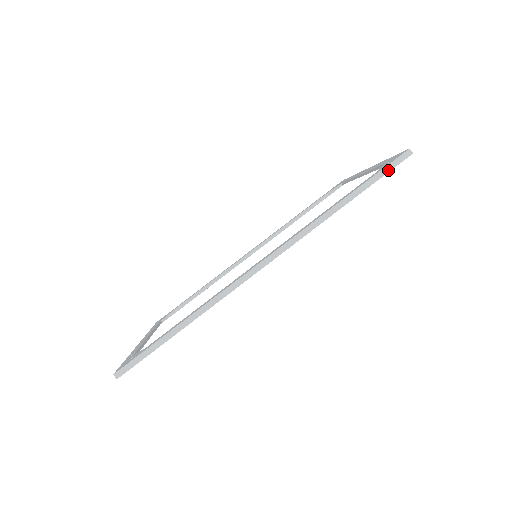
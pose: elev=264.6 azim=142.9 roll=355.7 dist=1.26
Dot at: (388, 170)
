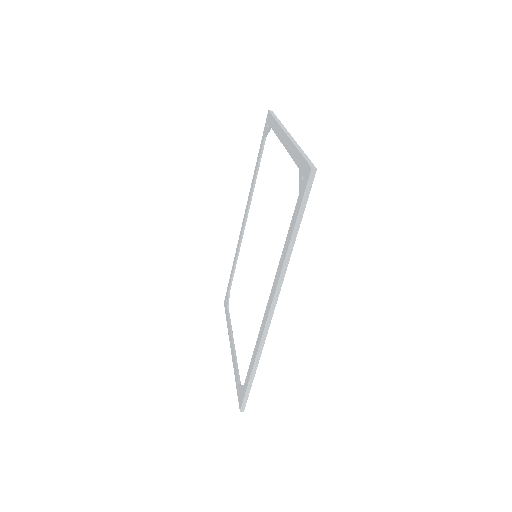
Dot at: (307, 195)
